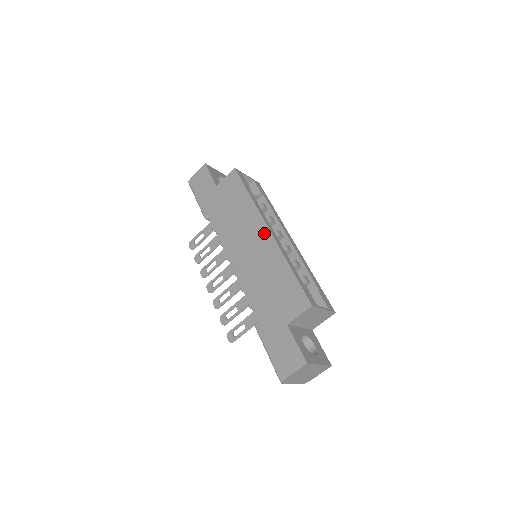
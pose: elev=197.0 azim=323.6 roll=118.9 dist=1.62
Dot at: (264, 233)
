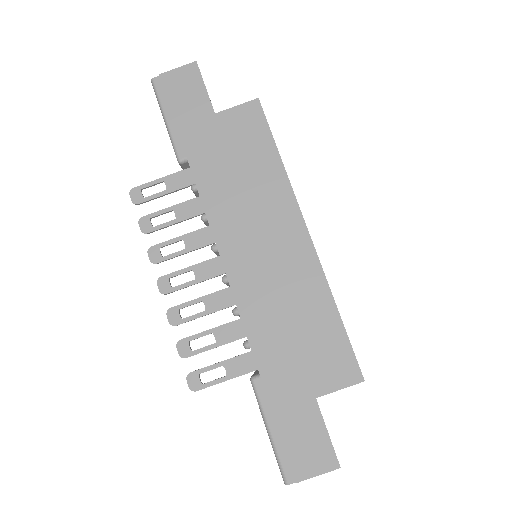
Dot at: (298, 235)
